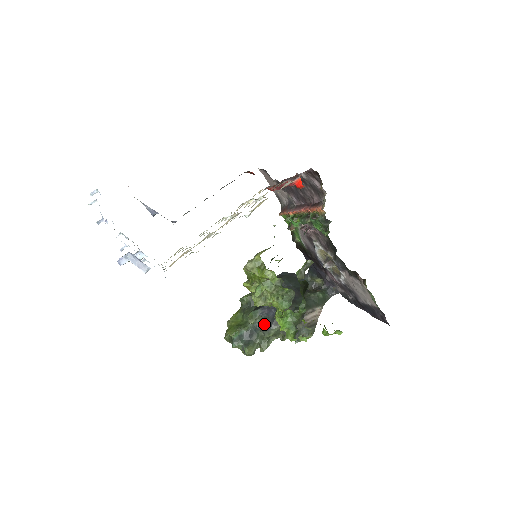
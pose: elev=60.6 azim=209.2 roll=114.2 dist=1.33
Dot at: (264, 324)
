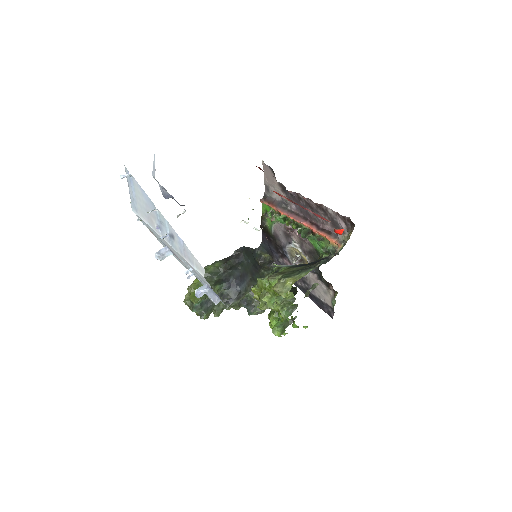
Dot at: (227, 297)
